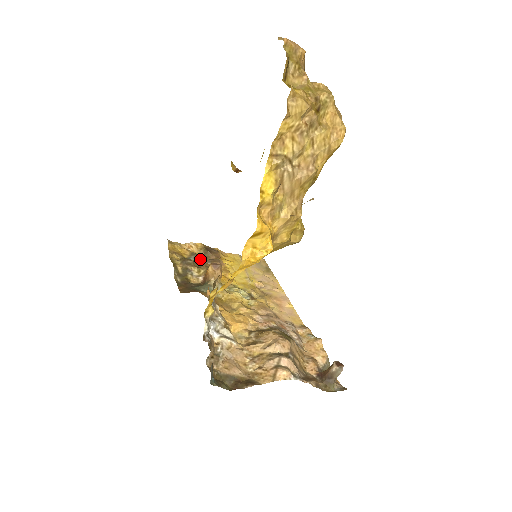
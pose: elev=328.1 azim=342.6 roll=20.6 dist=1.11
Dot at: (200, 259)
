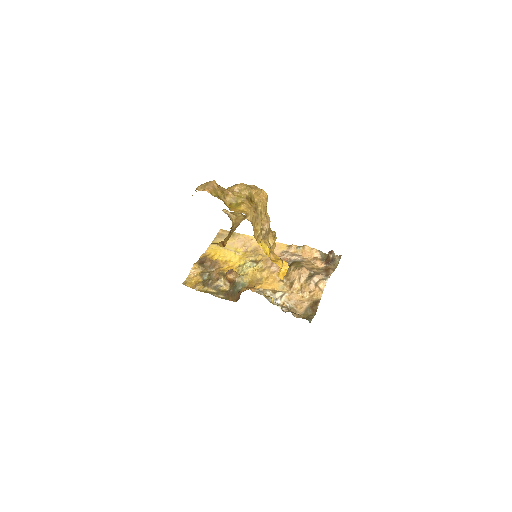
Dot at: (208, 273)
